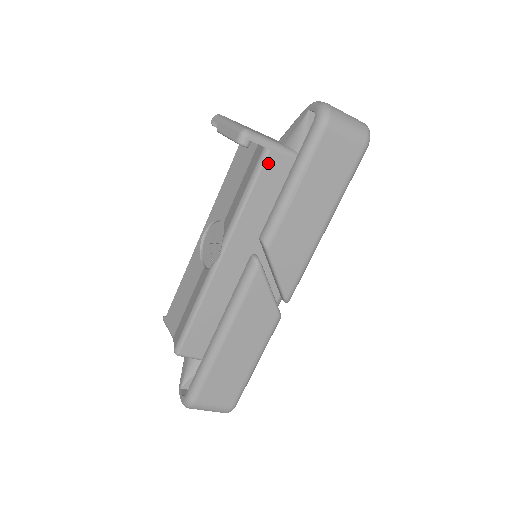
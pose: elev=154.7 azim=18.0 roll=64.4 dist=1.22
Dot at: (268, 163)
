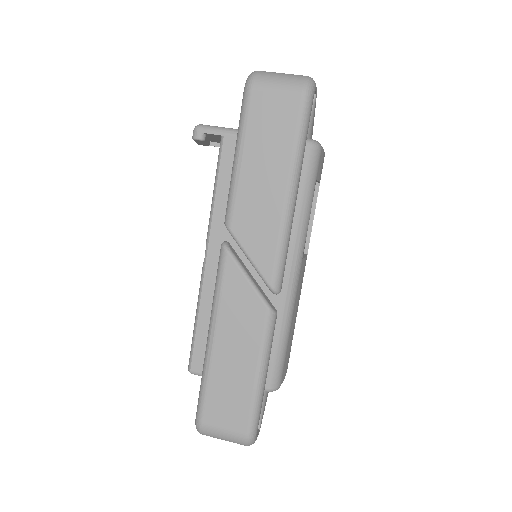
Dot at: (226, 149)
